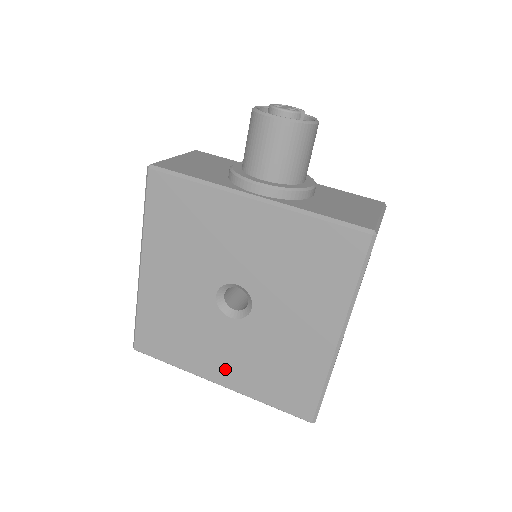
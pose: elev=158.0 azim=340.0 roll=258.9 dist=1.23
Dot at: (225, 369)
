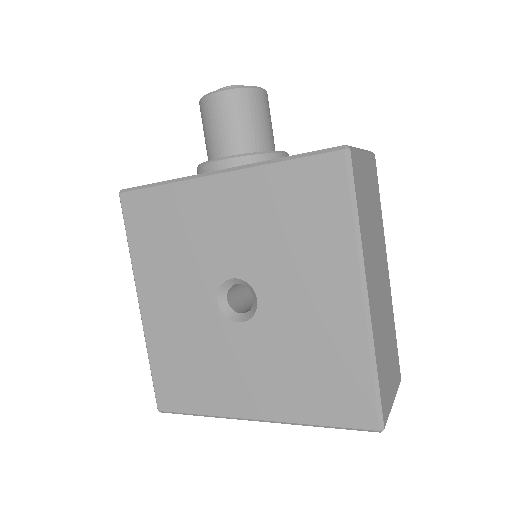
Dot at: (256, 394)
